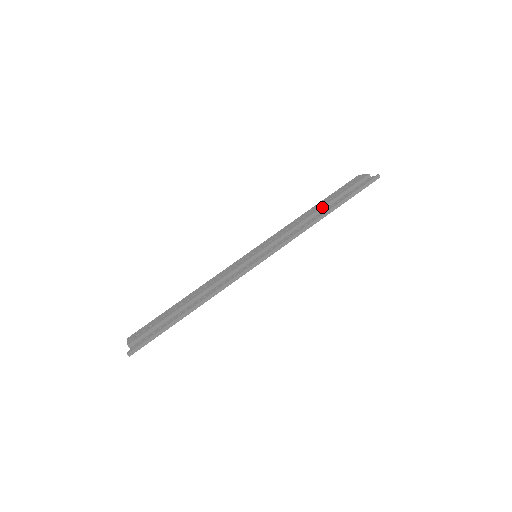
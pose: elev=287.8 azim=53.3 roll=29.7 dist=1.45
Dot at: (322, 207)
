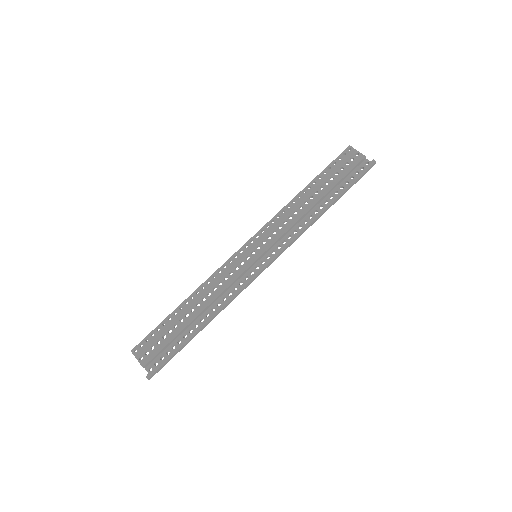
Dot at: (321, 199)
